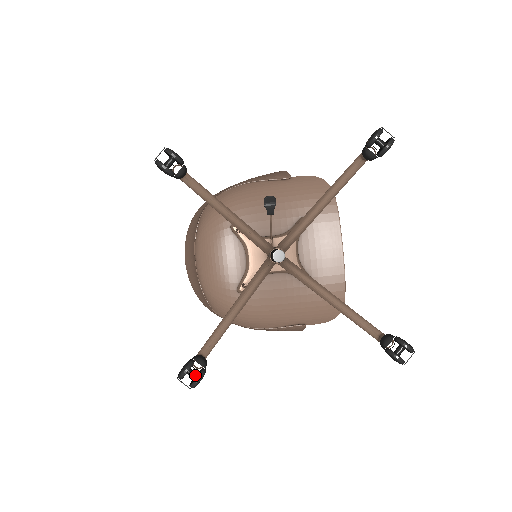
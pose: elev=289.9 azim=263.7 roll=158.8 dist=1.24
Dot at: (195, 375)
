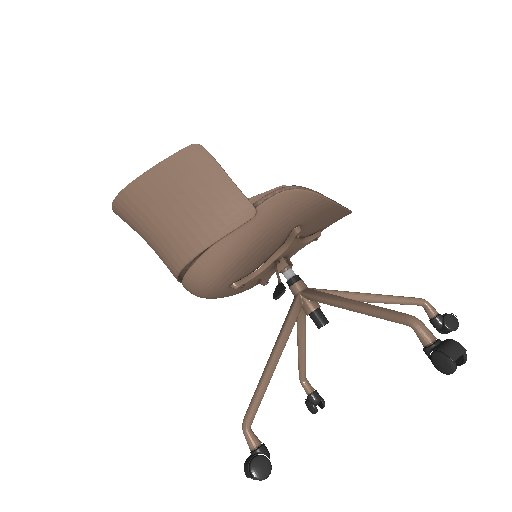
Dot at: (318, 404)
